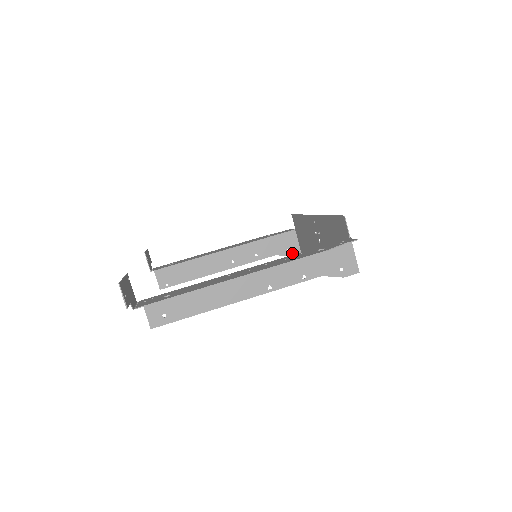
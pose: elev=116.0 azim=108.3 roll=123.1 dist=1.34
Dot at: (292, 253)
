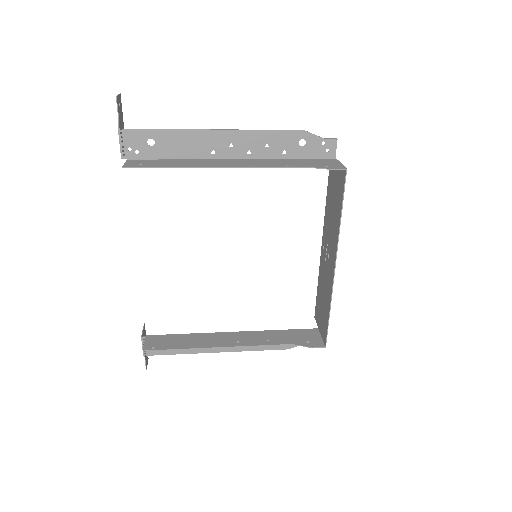
Dot at: (313, 345)
